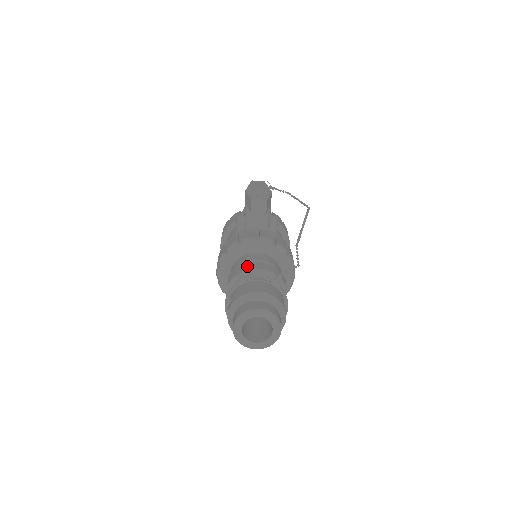
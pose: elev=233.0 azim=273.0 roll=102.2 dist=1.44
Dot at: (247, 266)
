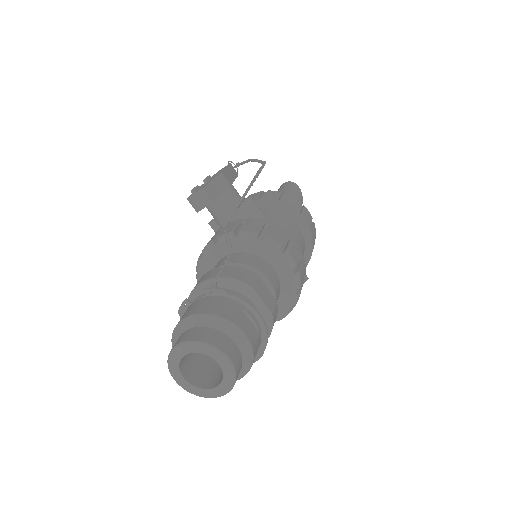
Dot at: (196, 284)
